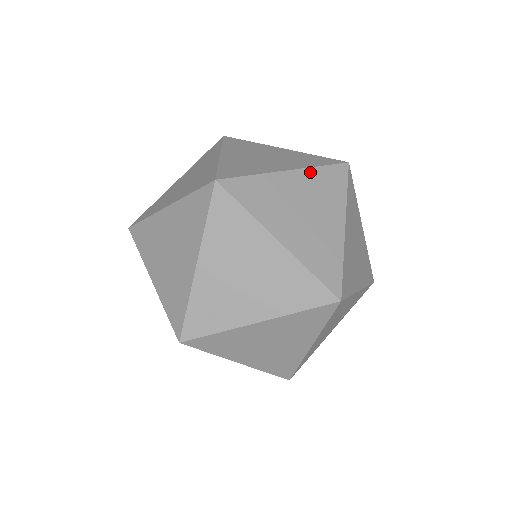
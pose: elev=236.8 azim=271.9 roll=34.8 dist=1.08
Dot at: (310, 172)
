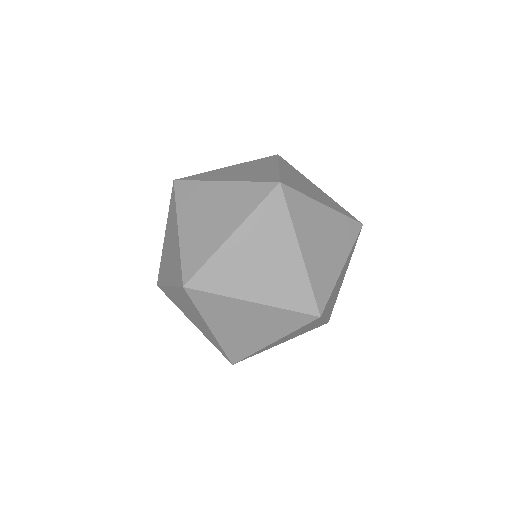
Dot at: (246, 163)
